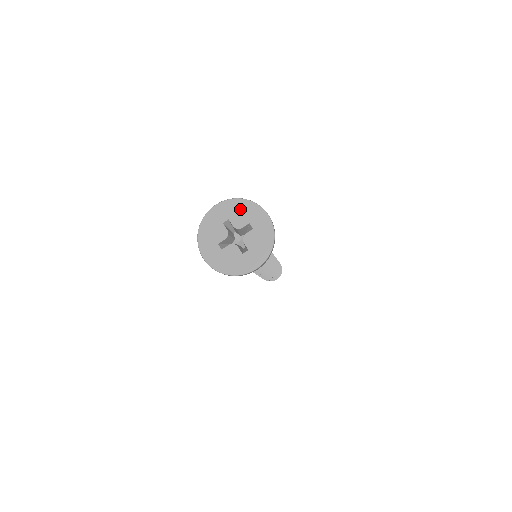
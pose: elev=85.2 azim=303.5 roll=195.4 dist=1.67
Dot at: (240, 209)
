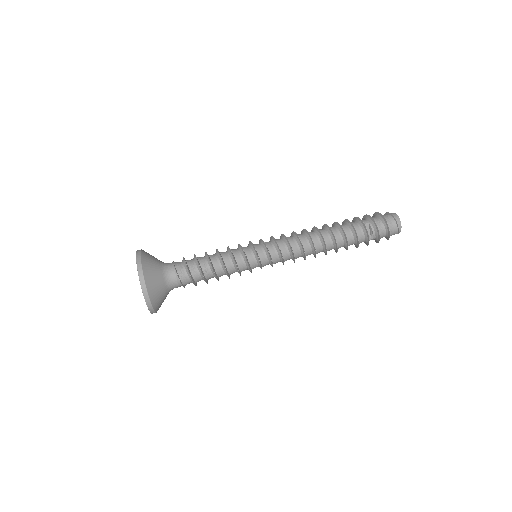
Dot at: occluded
